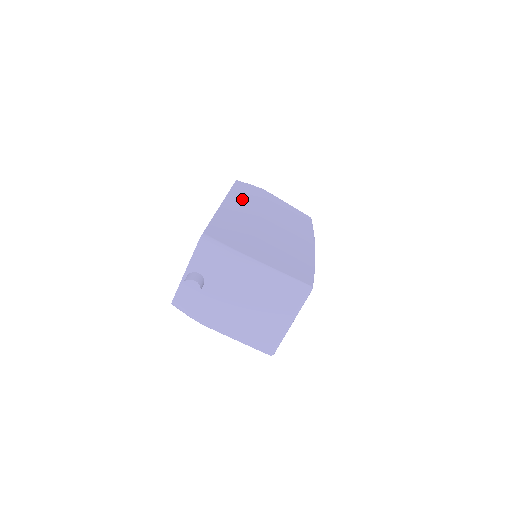
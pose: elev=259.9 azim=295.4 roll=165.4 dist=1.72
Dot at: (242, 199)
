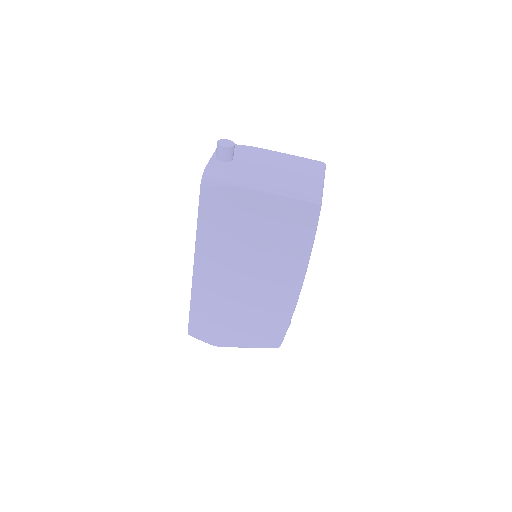
Dot at: occluded
